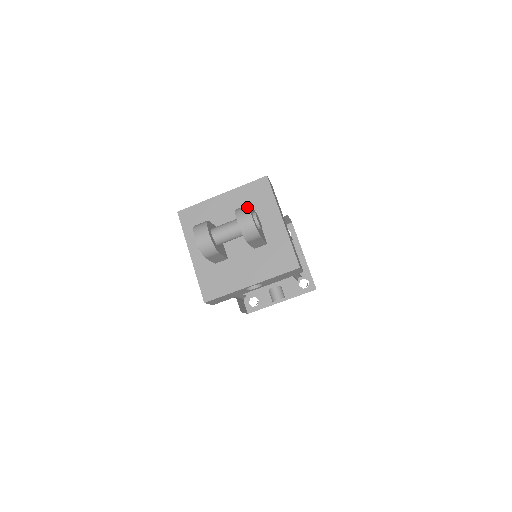
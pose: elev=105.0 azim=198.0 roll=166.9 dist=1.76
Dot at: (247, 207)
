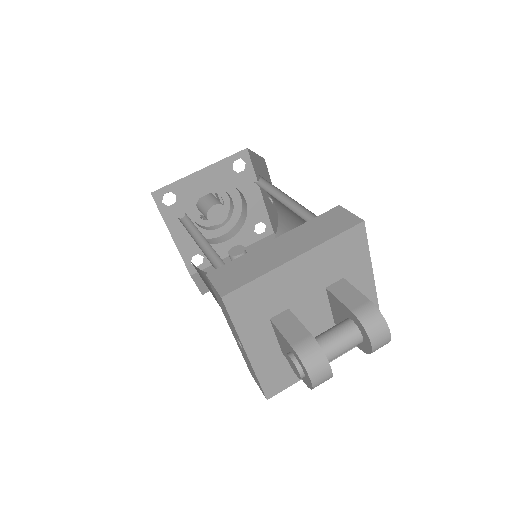
Dot at: (382, 320)
